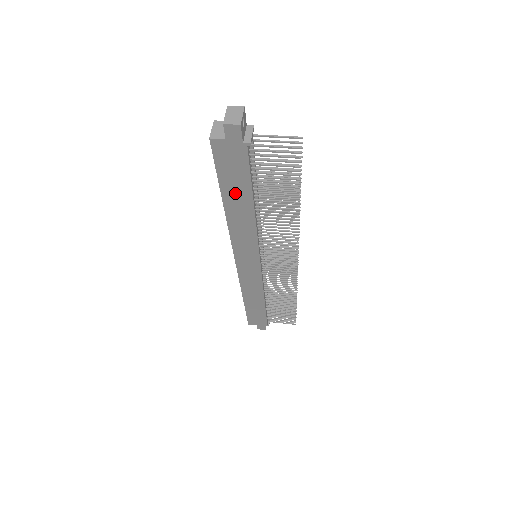
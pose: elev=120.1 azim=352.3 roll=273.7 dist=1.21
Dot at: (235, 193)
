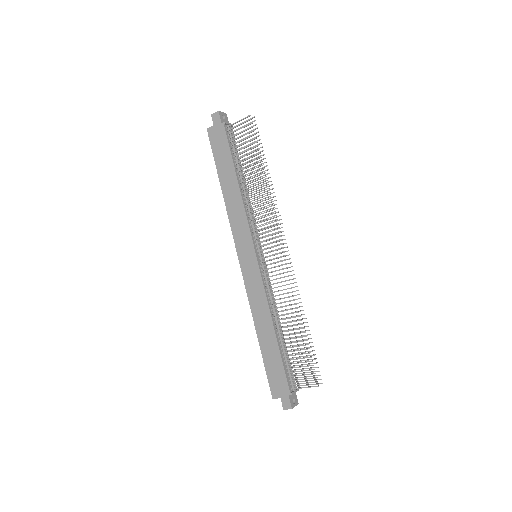
Dot at: (225, 170)
